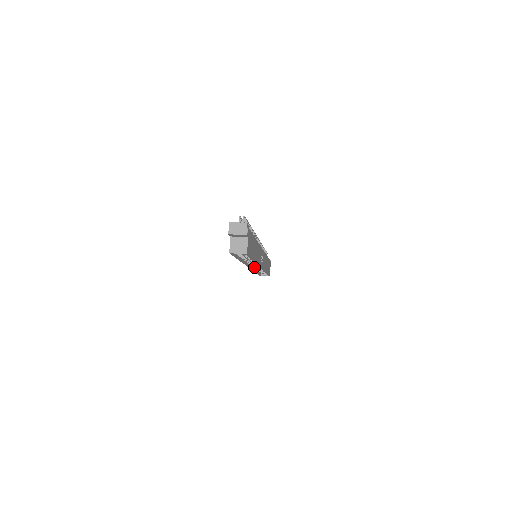
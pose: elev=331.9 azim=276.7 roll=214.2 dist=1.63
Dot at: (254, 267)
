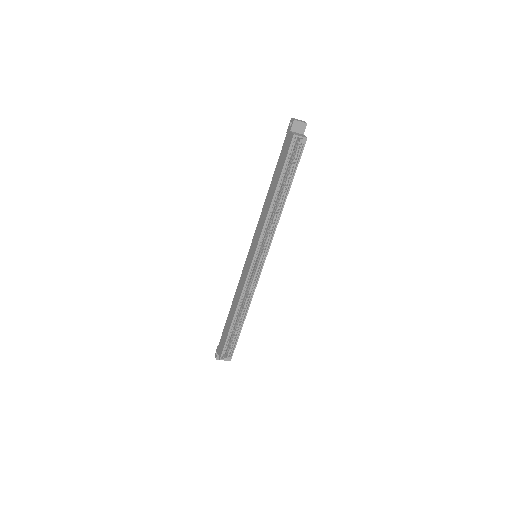
Dot at: (251, 273)
